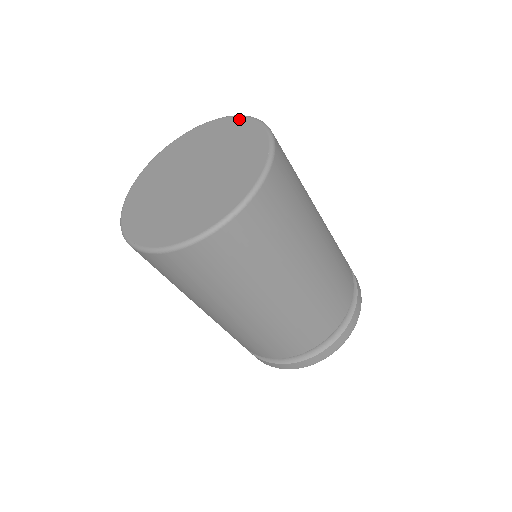
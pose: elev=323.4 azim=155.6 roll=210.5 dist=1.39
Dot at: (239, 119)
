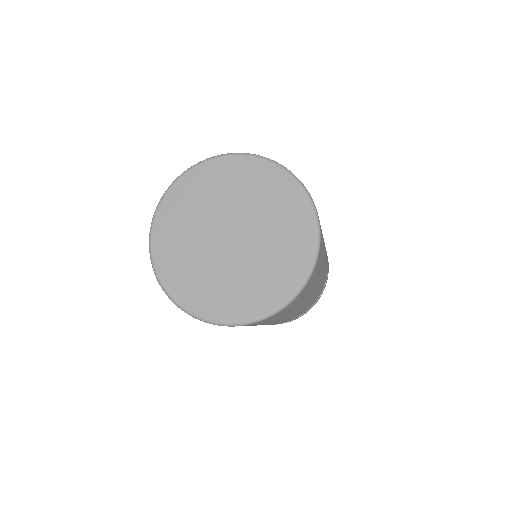
Dot at: (227, 160)
